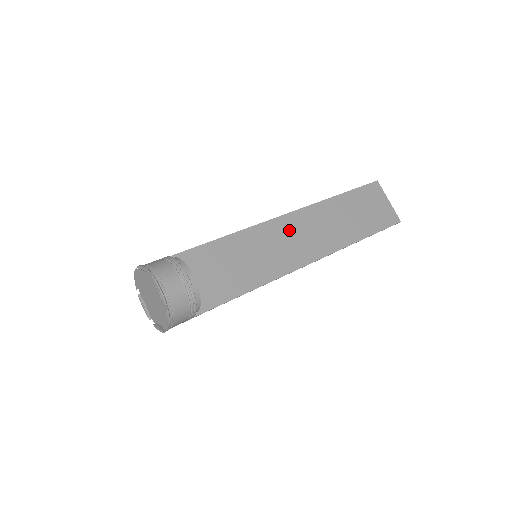
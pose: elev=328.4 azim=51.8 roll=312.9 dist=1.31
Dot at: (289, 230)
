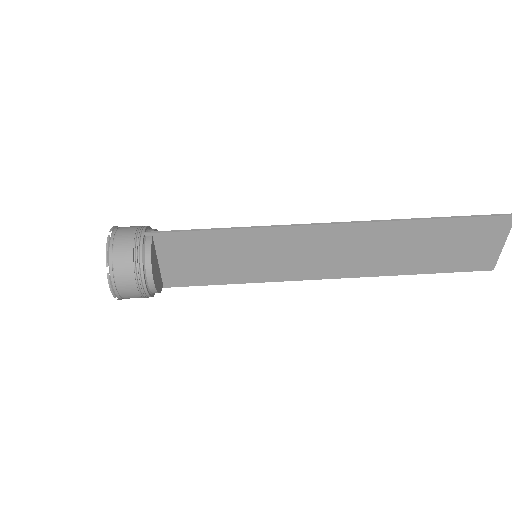
Dot at: (318, 242)
